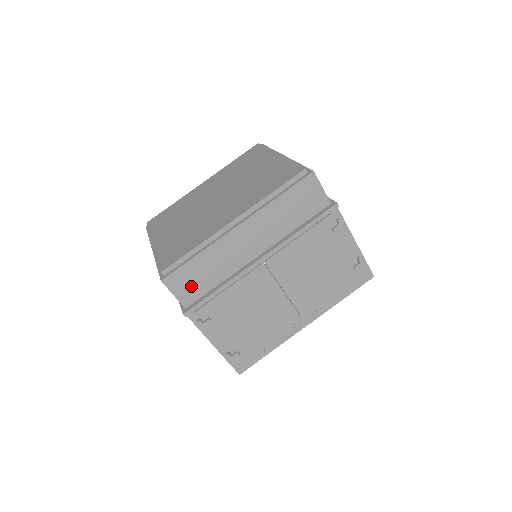
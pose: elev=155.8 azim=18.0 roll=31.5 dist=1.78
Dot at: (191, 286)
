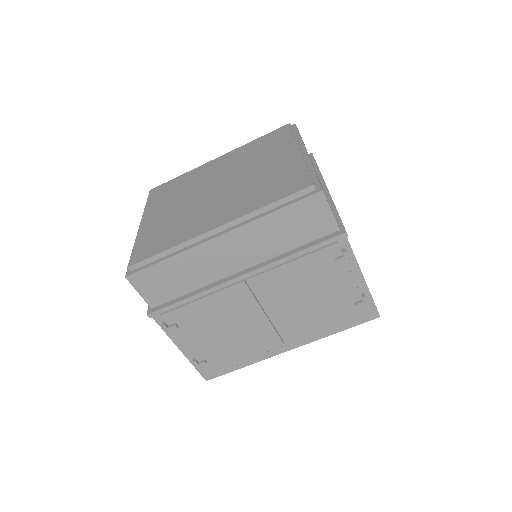
Dot at: (159, 288)
